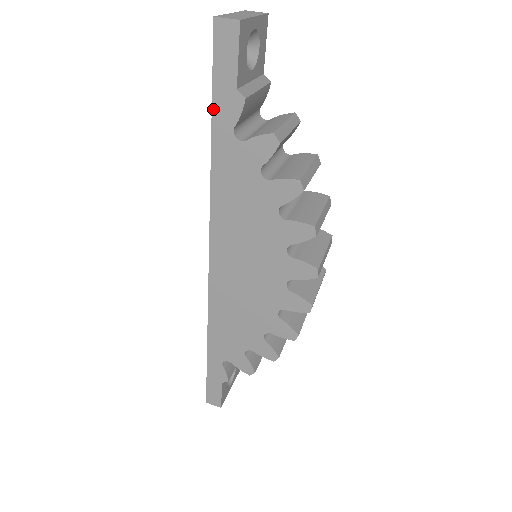
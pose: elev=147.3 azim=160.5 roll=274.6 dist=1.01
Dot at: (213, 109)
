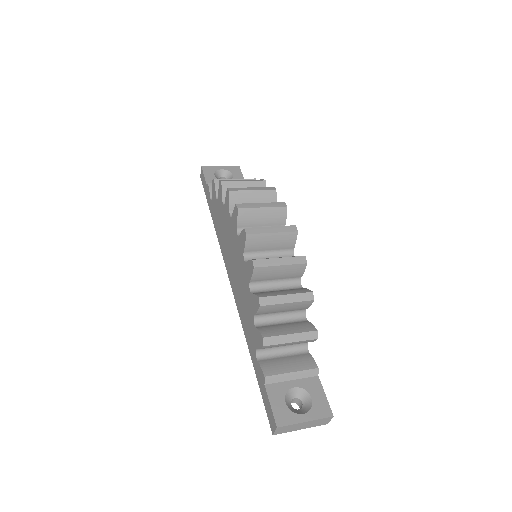
Dot at: (208, 202)
